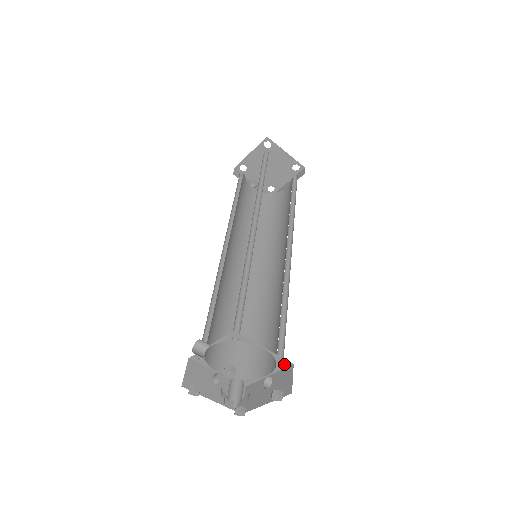
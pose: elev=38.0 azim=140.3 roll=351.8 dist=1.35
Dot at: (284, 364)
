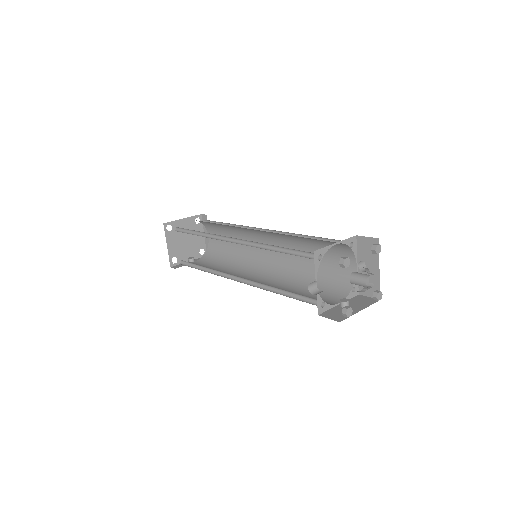
Dot at: (353, 243)
